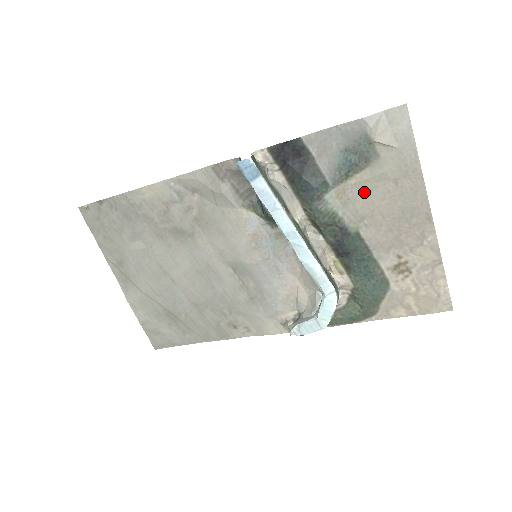
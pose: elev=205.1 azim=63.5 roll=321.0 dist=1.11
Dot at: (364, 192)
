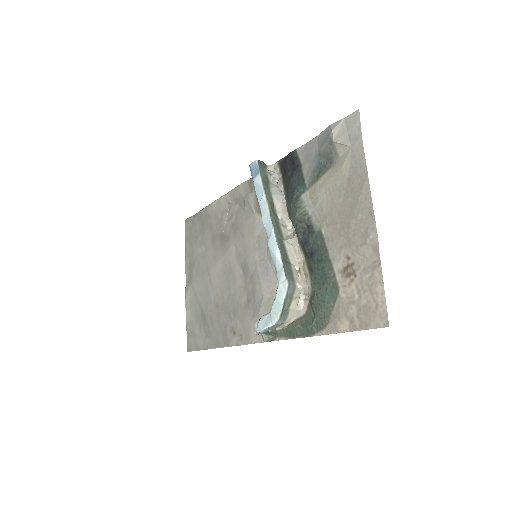
Dot at: (328, 191)
